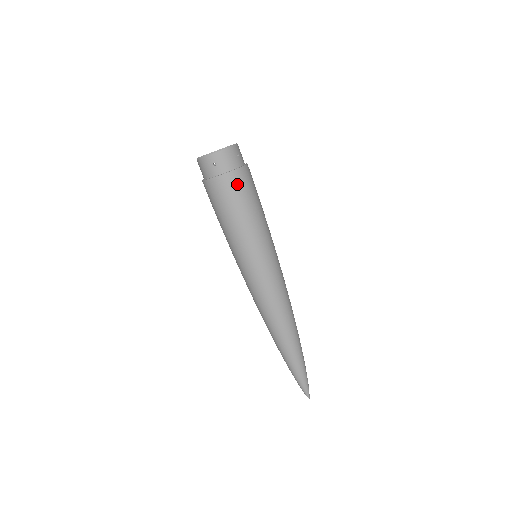
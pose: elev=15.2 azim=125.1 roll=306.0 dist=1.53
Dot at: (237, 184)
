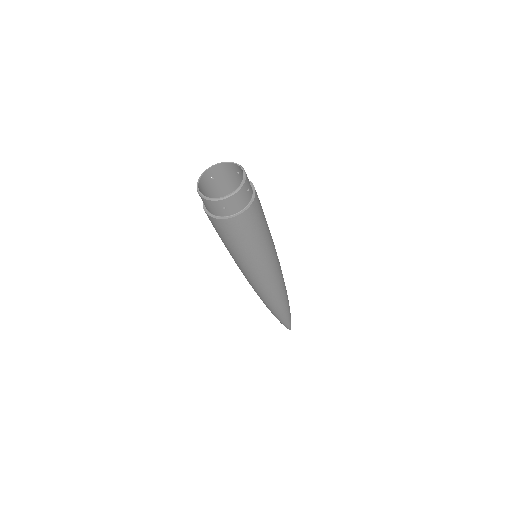
Dot at: (248, 221)
